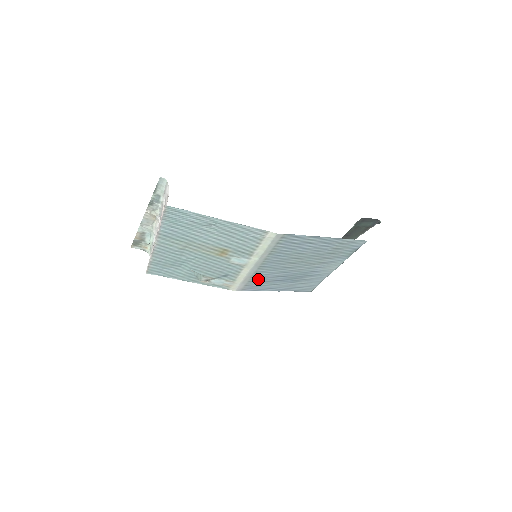
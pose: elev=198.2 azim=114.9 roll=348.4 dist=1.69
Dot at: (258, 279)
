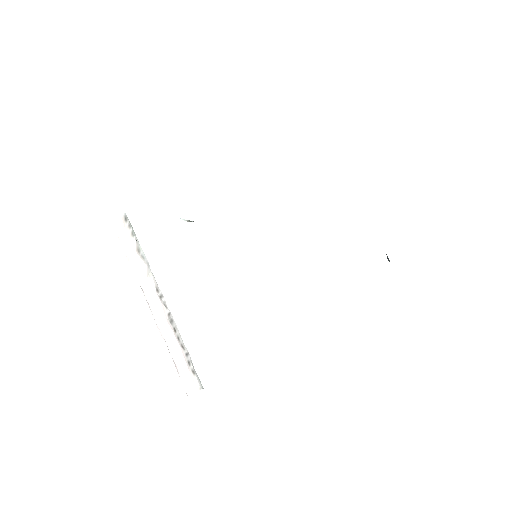
Dot at: occluded
